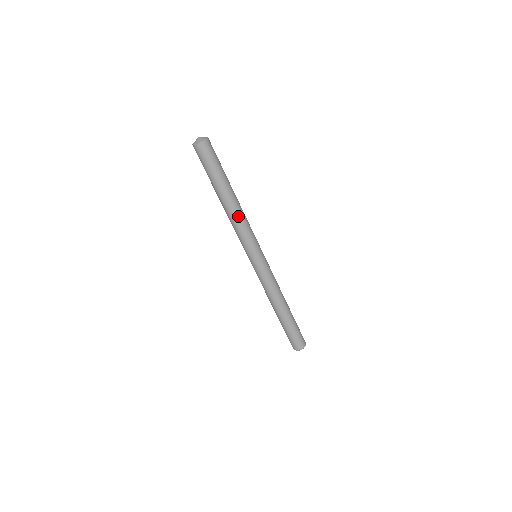
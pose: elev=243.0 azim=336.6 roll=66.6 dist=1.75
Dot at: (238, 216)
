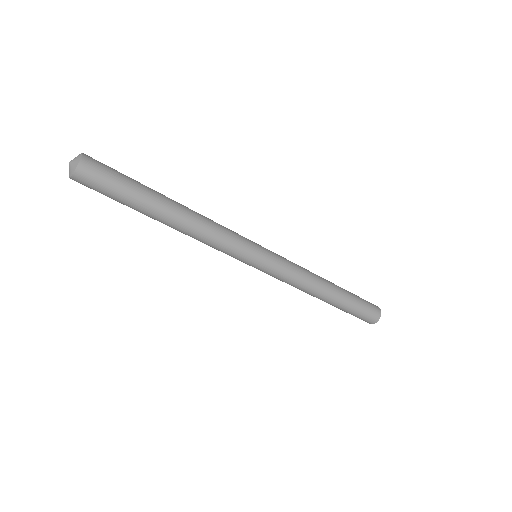
Dot at: (194, 234)
